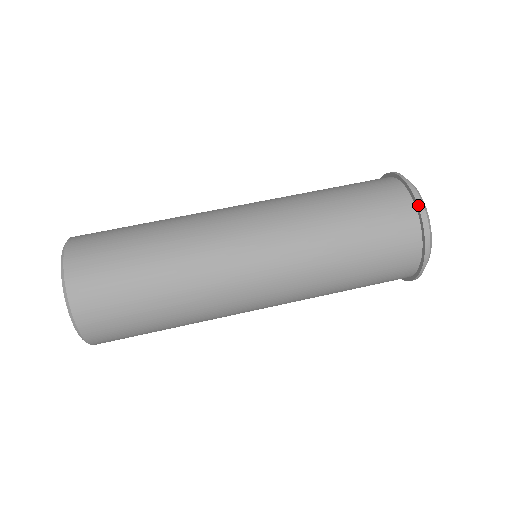
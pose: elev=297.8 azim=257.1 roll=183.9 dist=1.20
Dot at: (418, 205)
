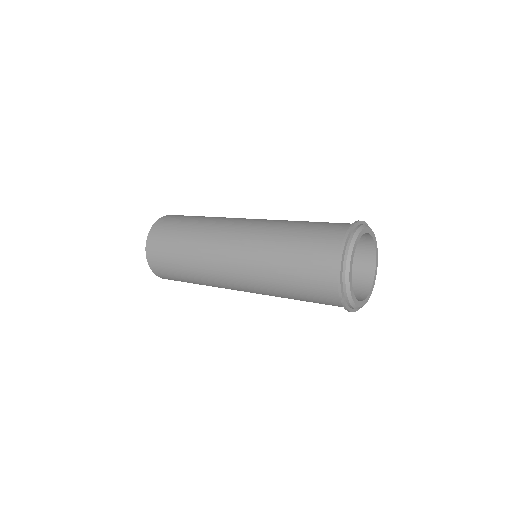
Dot at: occluded
